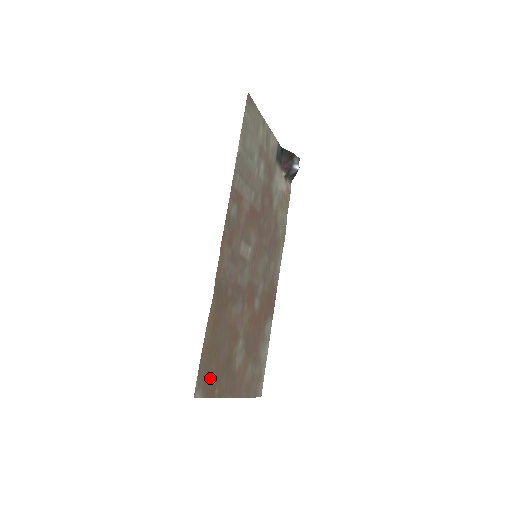
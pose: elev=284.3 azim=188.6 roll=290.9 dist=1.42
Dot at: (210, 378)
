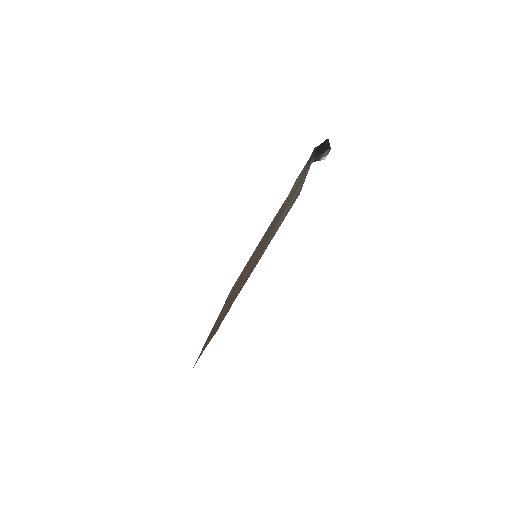
Dot at: (203, 348)
